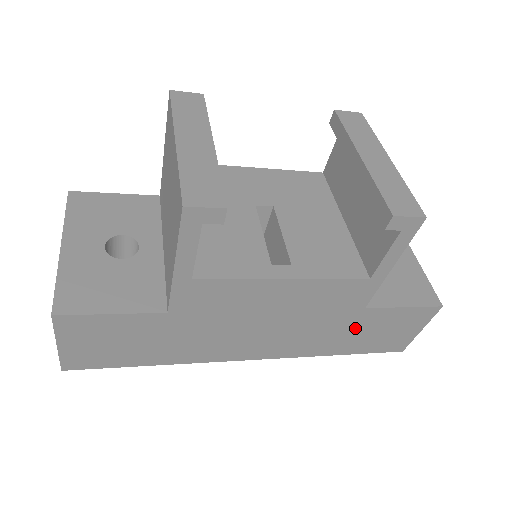
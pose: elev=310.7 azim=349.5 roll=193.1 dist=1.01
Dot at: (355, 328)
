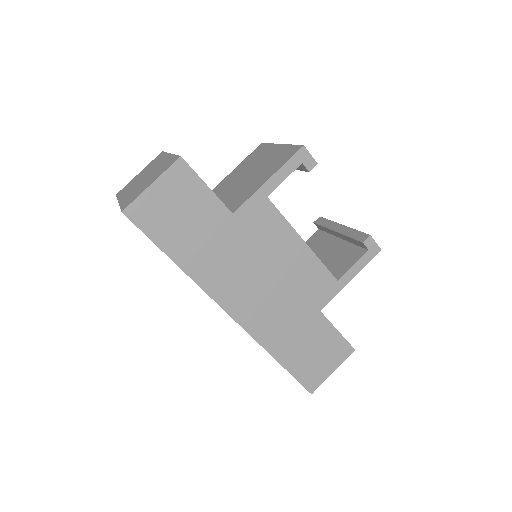
Dot at: (304, 332)
